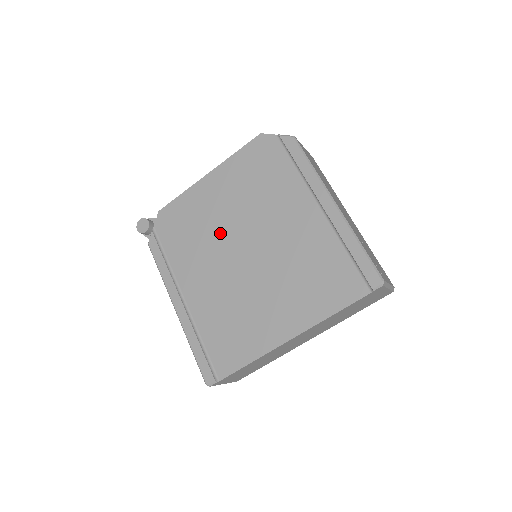
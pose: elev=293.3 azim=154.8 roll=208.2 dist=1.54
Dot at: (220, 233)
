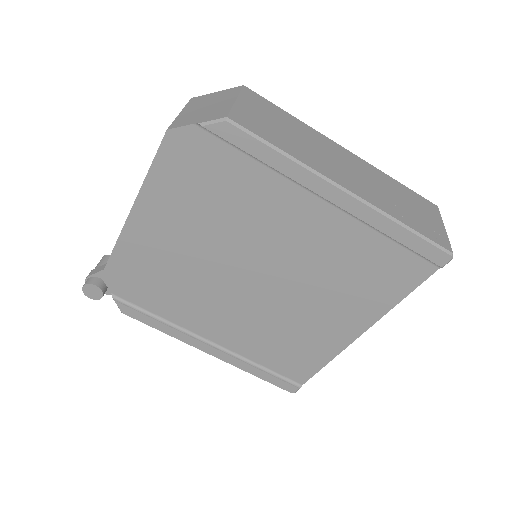
Dot at: (205, 272)
